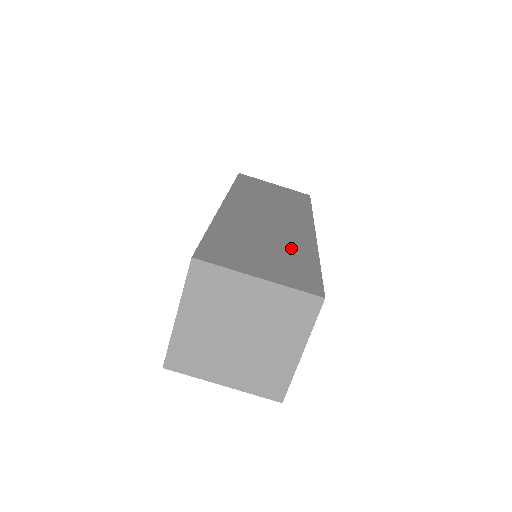
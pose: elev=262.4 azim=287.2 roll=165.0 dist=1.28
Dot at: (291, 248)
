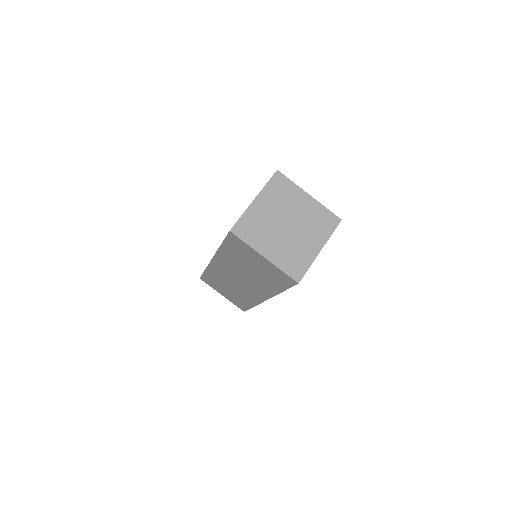
Dot at: occluded
